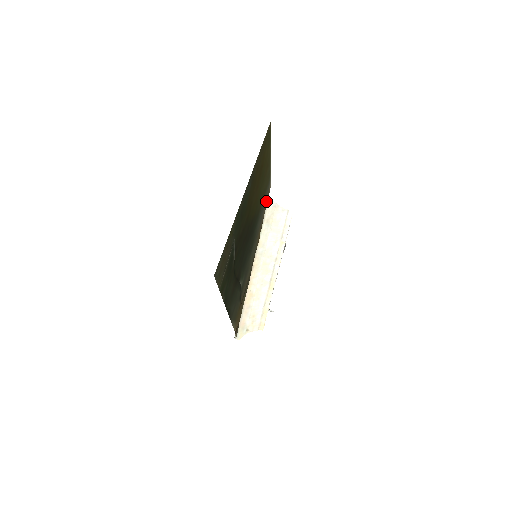
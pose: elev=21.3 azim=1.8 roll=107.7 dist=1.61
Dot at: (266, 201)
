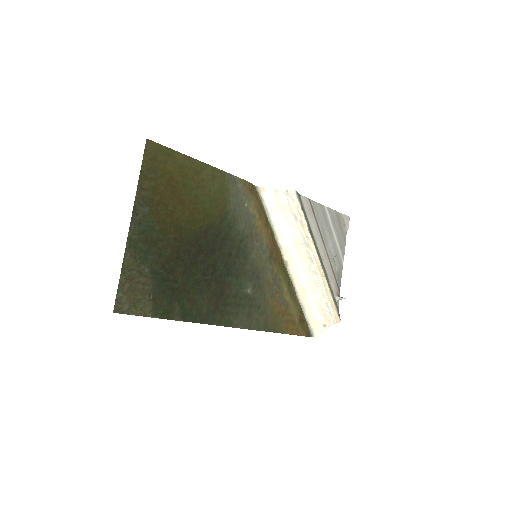
Dot at: (246, 196)
